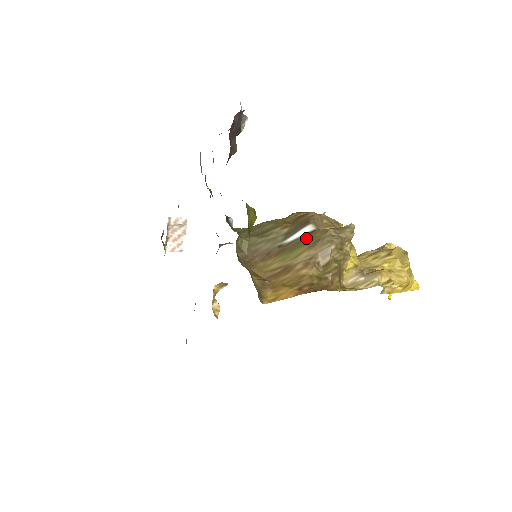
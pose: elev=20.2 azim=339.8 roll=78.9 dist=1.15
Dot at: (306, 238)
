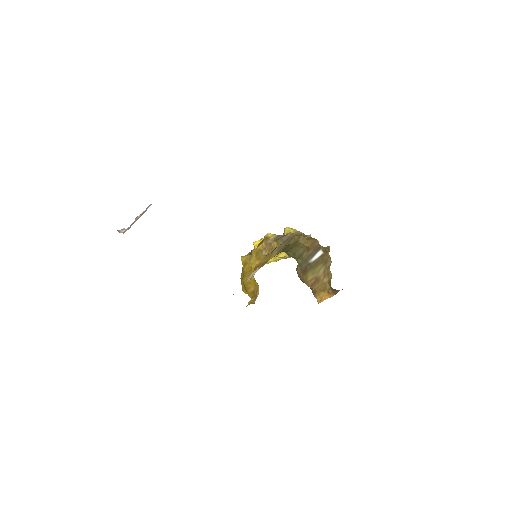
Dot at: (321, 259)
